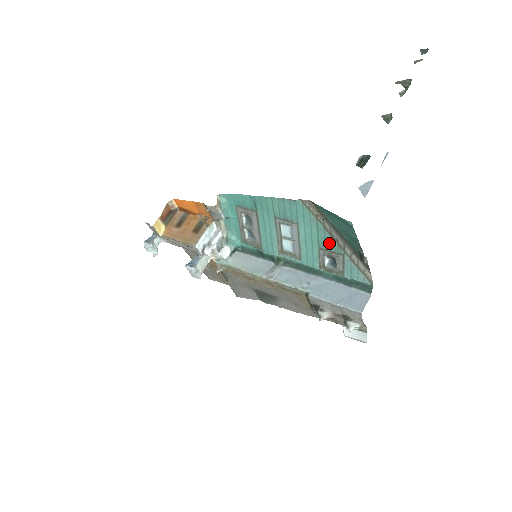
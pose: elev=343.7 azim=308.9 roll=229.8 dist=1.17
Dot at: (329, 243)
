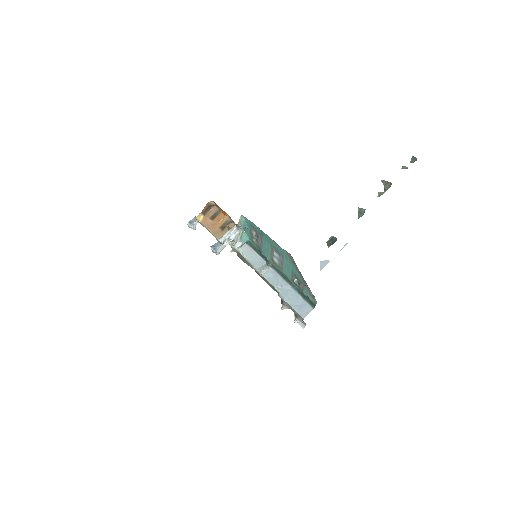
Dot at: (298, 275)
